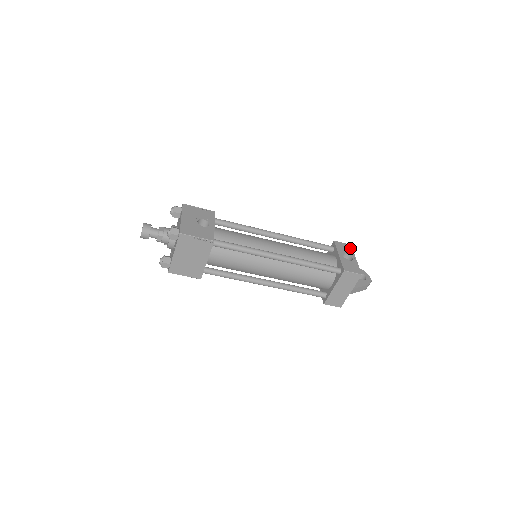
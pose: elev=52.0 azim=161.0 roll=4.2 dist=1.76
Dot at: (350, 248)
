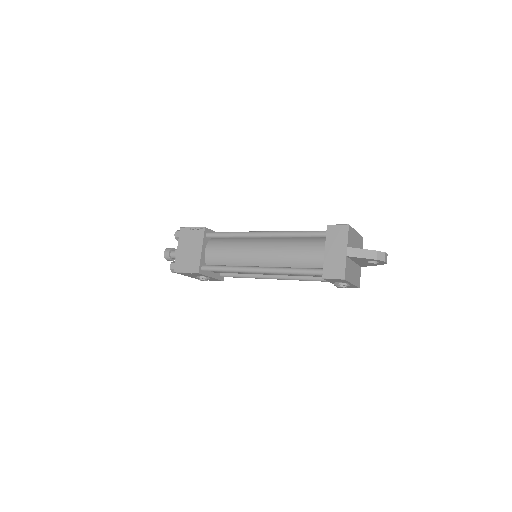
Dot at: occluded
